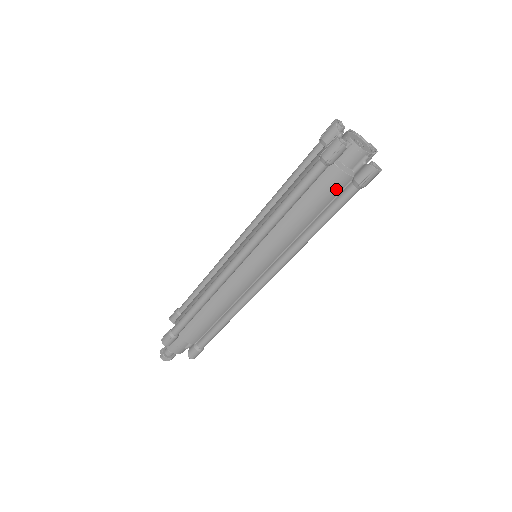
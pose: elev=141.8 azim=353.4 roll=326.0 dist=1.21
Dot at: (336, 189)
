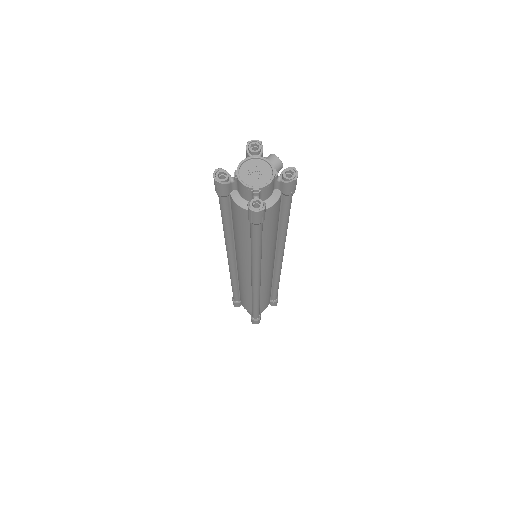
Dot at: (245, 219)
